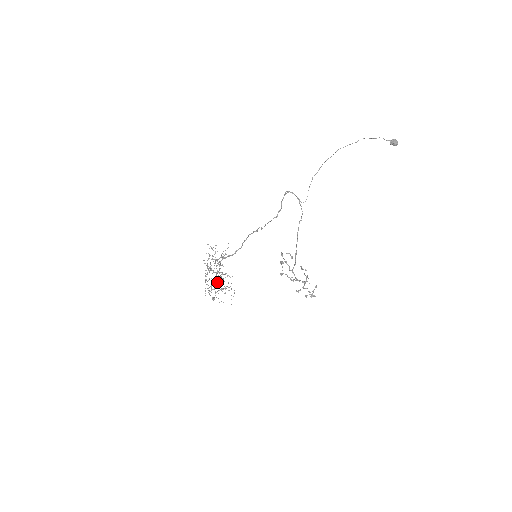
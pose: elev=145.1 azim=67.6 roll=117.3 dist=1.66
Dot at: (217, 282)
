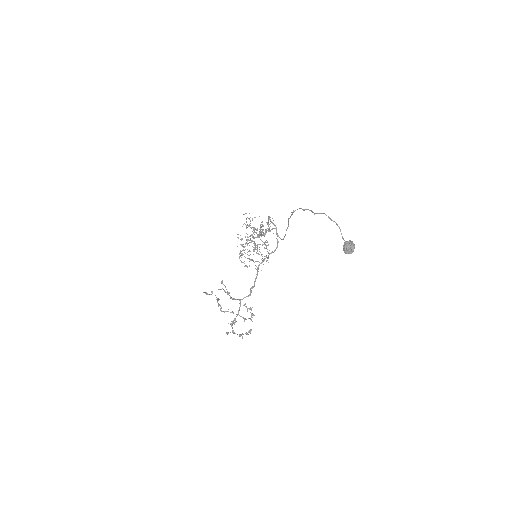
Dot at: (241, 253)
